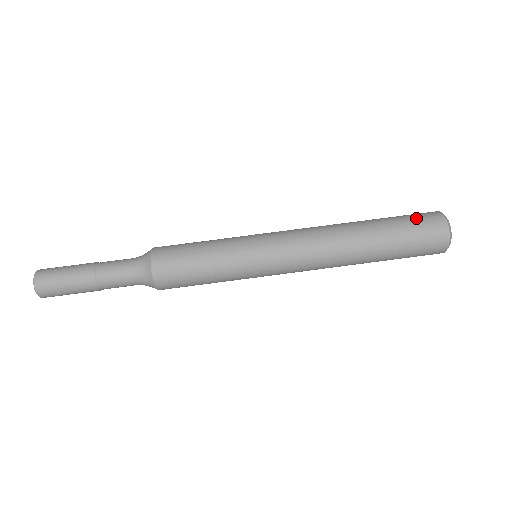
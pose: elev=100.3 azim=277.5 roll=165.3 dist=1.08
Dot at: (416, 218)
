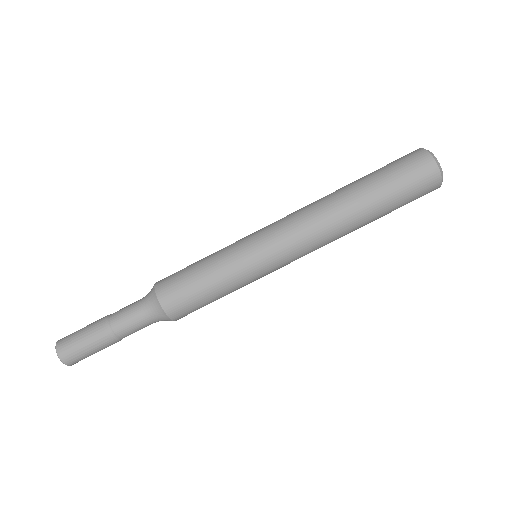
Dot at: (399, 163)
